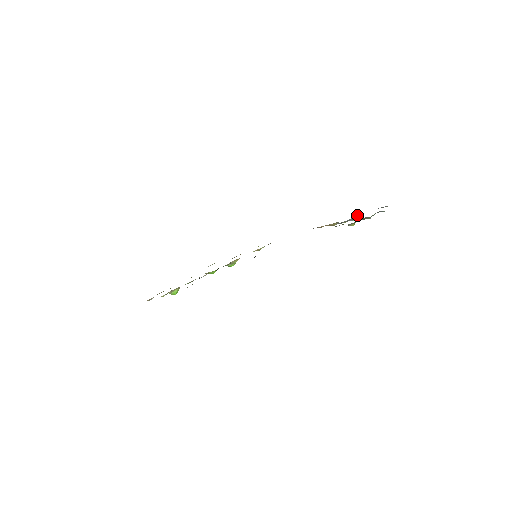
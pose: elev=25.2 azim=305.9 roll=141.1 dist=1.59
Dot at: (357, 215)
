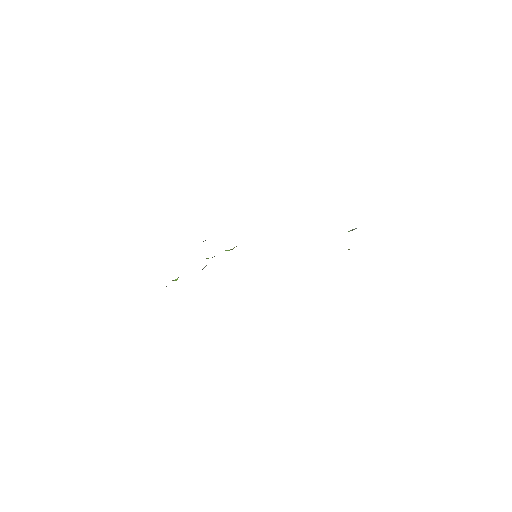
Dot at: (353, 229)
